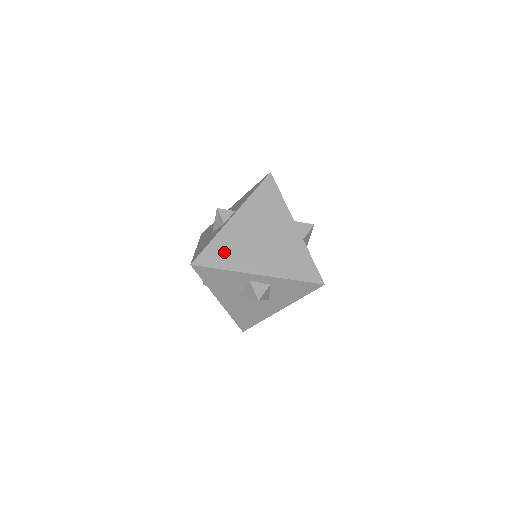
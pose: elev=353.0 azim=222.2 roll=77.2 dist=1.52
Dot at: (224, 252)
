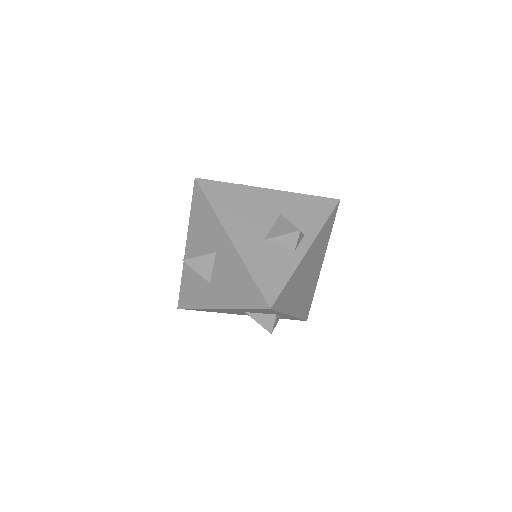
Dot at: (290, 292)
